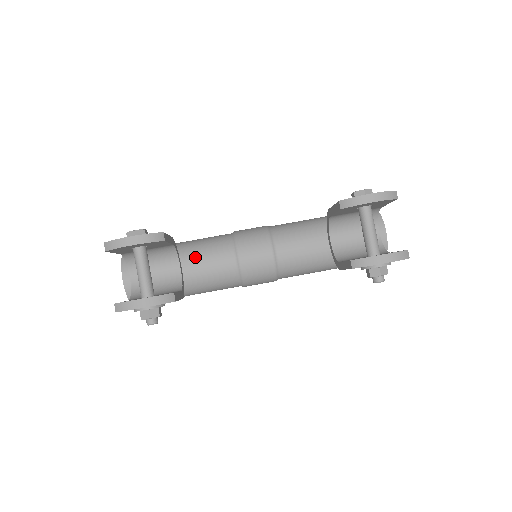
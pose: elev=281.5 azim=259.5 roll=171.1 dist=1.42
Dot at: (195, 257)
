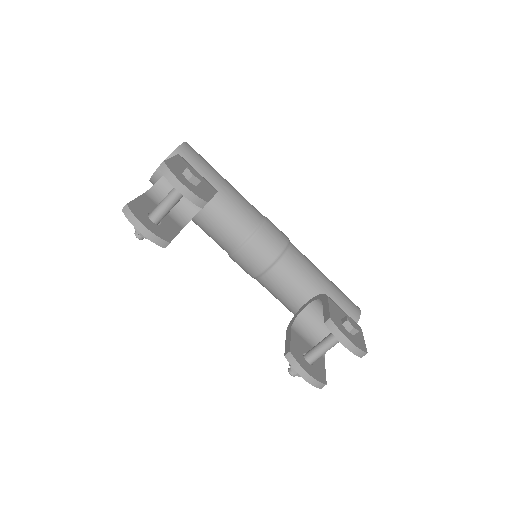
Dot at: (220, 210)
